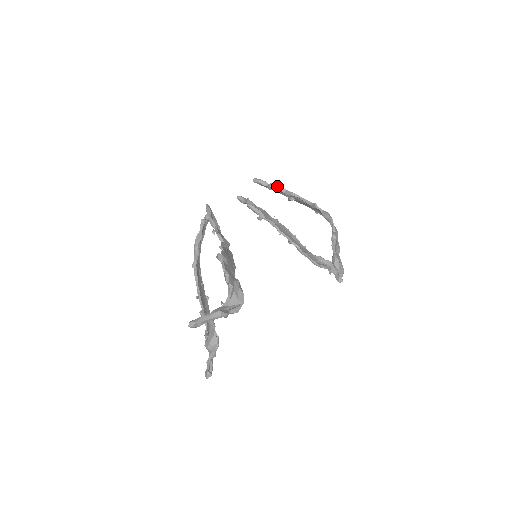
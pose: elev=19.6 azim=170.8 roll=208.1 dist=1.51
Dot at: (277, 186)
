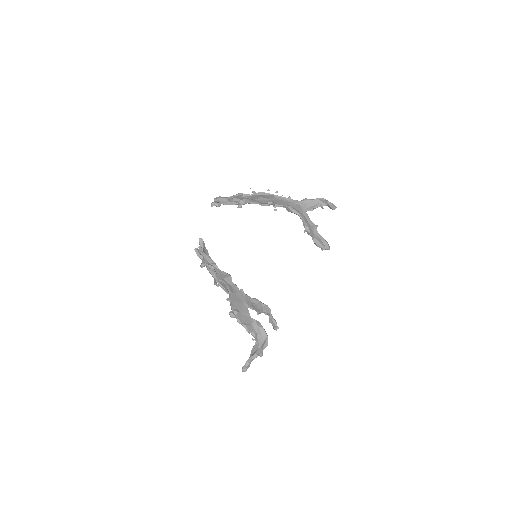
Dot at: (236, 202)
